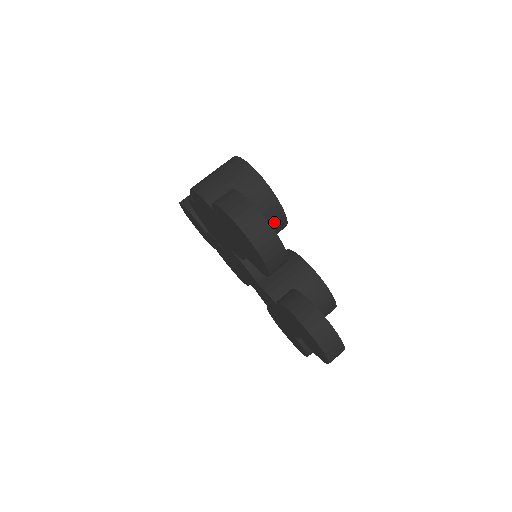
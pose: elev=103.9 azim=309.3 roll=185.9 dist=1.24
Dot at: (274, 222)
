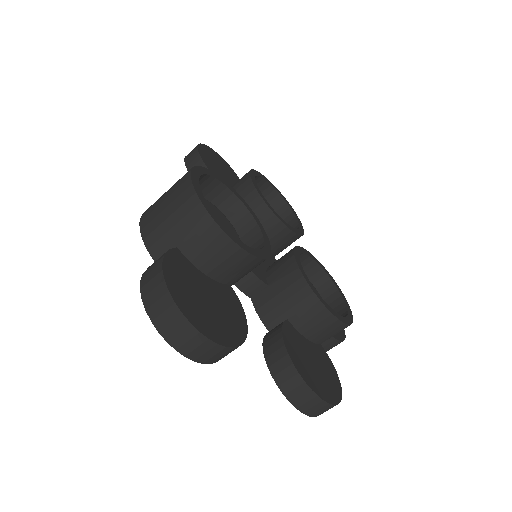
Dot at: (242, 267)
